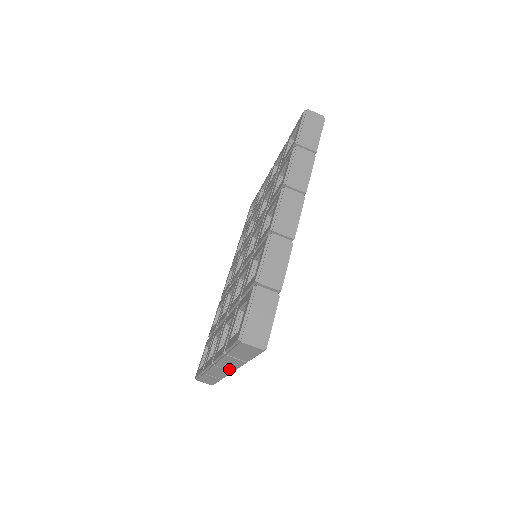
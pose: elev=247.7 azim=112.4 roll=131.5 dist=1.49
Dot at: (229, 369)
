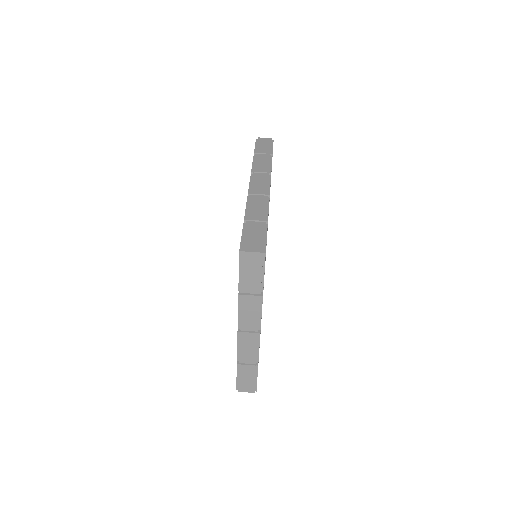
Dot at: (254, 329)
